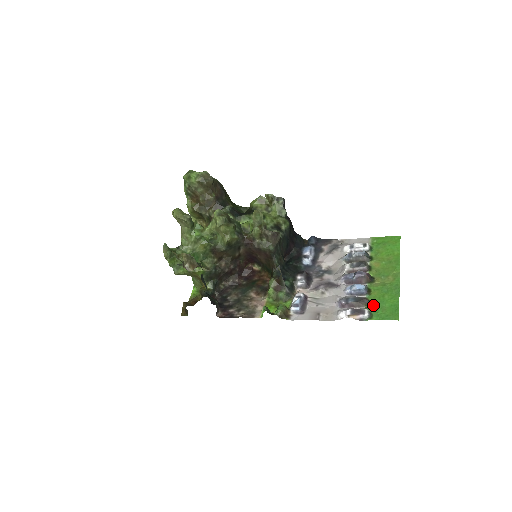
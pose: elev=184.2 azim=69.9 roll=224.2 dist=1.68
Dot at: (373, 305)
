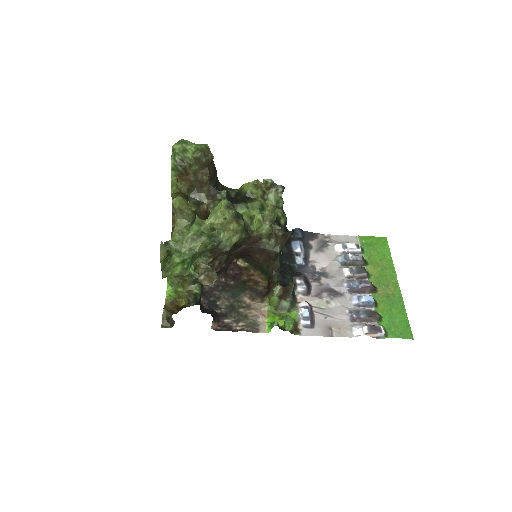
Dot at: (384, 320)
